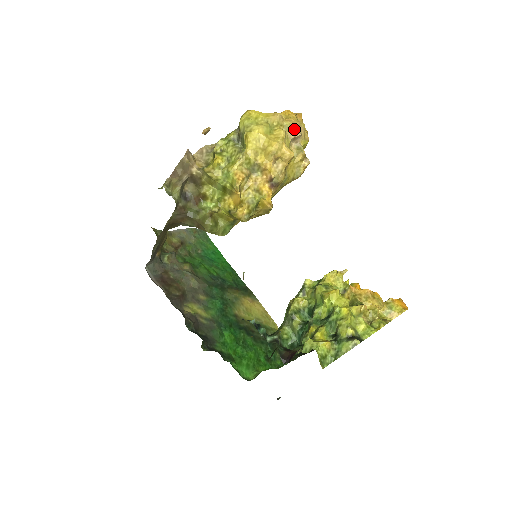
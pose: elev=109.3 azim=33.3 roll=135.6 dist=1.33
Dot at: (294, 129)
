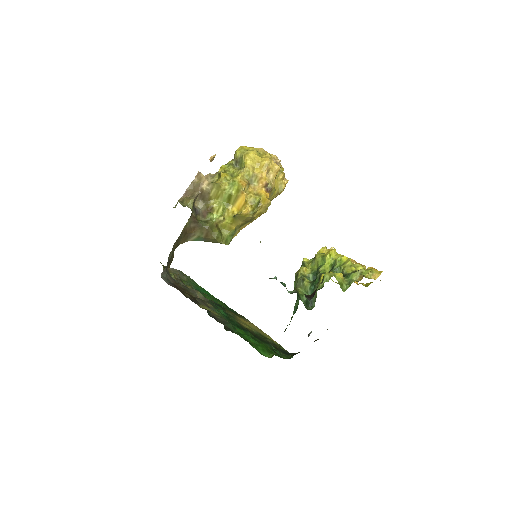
Dot at: (274, 158)
